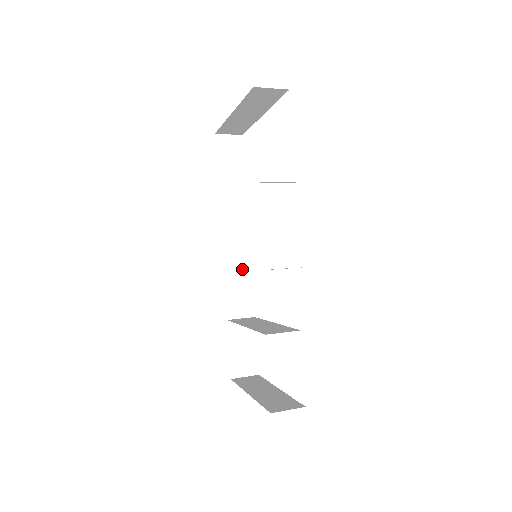
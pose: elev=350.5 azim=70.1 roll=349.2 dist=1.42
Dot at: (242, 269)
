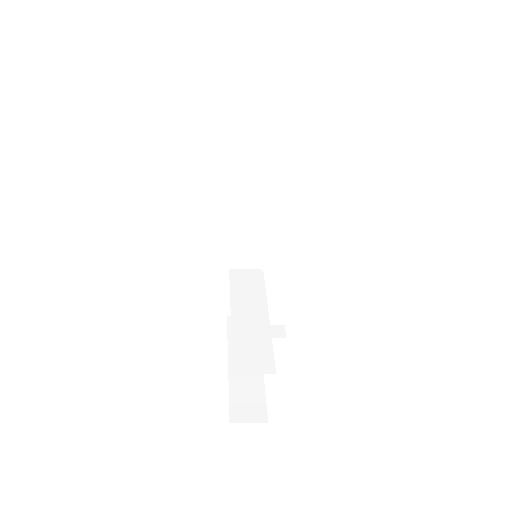
Dot at: (256, 222)
